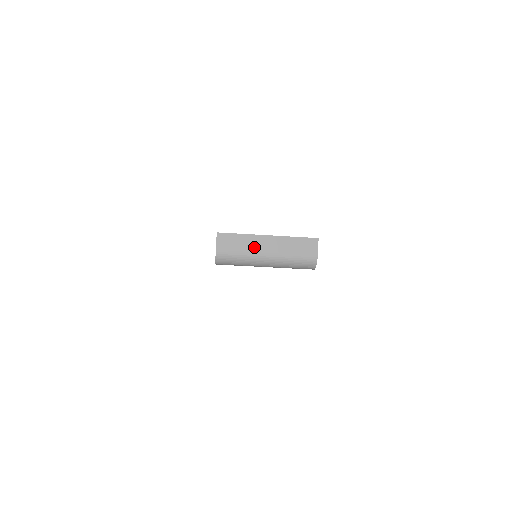
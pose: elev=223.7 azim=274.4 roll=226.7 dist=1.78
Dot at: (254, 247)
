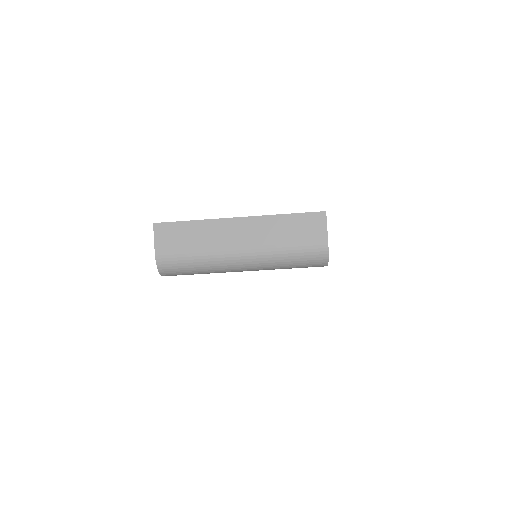
Dot at: (217, 240)
